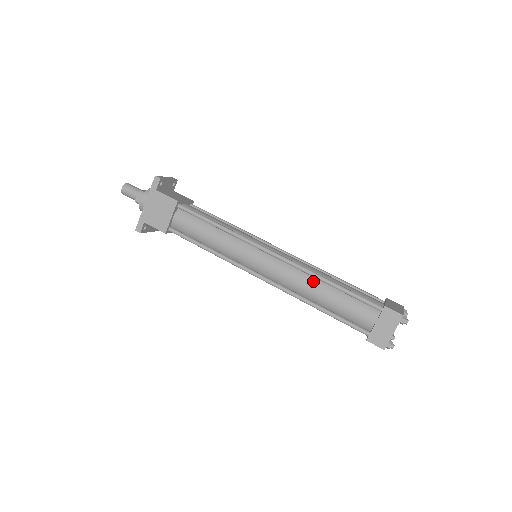
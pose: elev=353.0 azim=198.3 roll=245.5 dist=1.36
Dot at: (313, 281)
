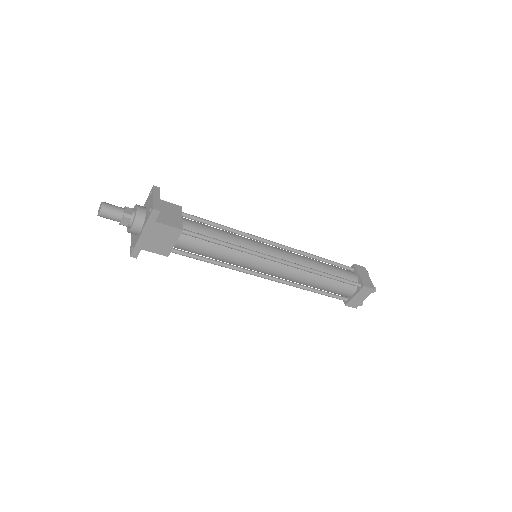
Dot at: (311, 275)
